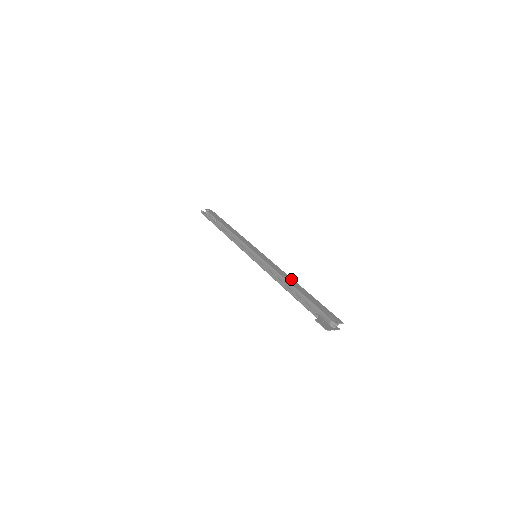
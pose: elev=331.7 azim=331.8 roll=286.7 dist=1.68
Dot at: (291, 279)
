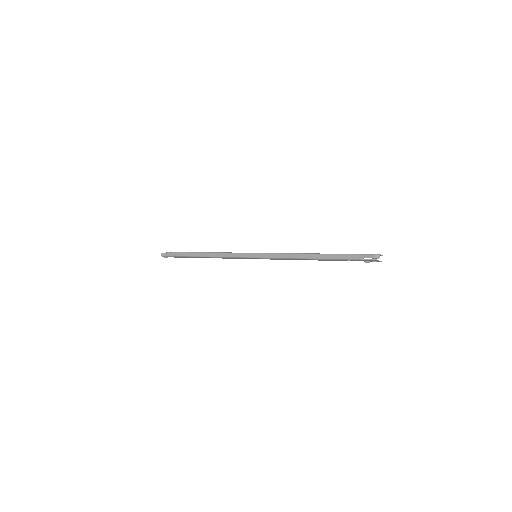
Dot at: occluded
